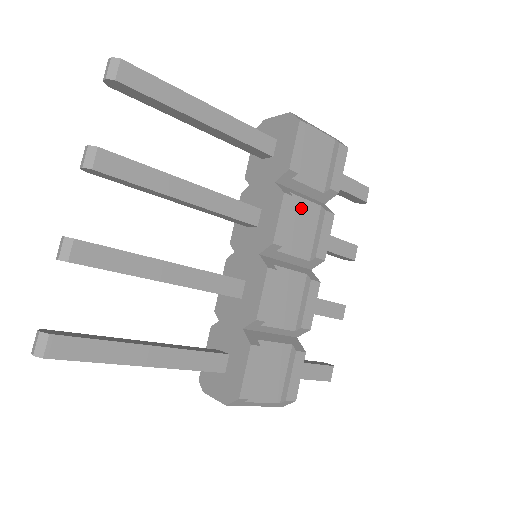
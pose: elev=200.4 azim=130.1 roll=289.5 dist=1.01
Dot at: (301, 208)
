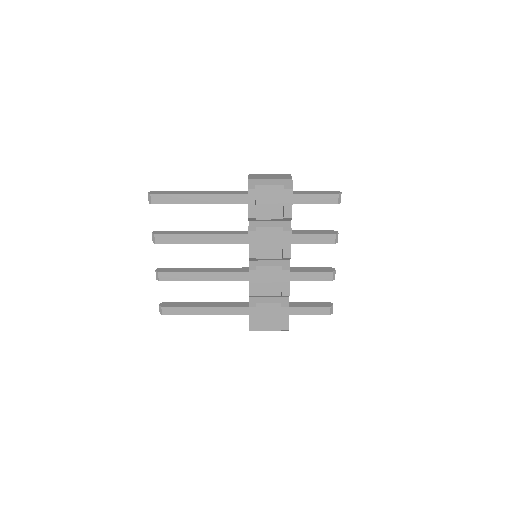
Dot at: (267, 233)
